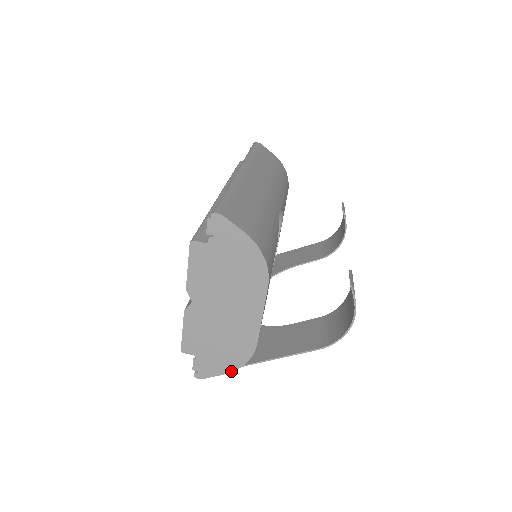
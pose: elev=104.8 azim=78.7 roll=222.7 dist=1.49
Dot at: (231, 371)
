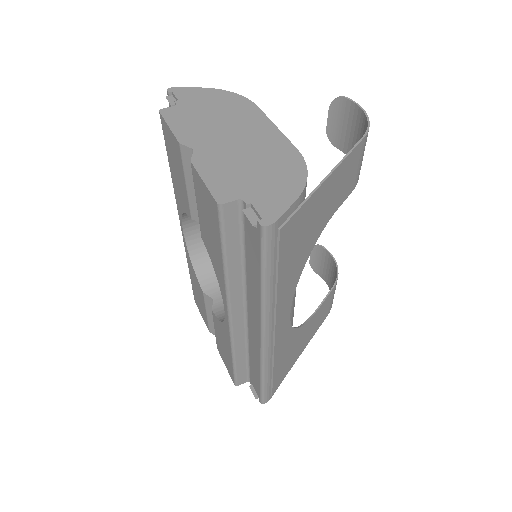
Dot at: (300, 192)
